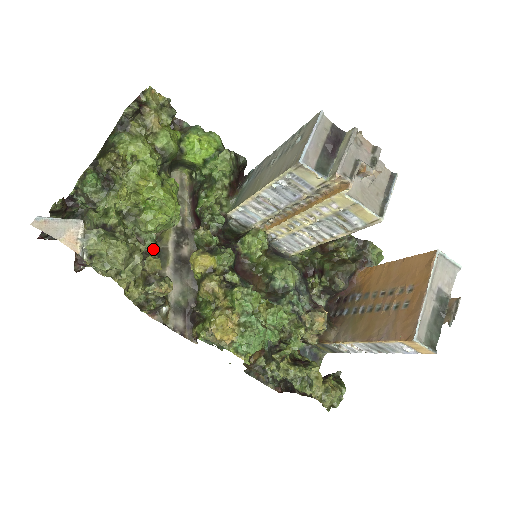
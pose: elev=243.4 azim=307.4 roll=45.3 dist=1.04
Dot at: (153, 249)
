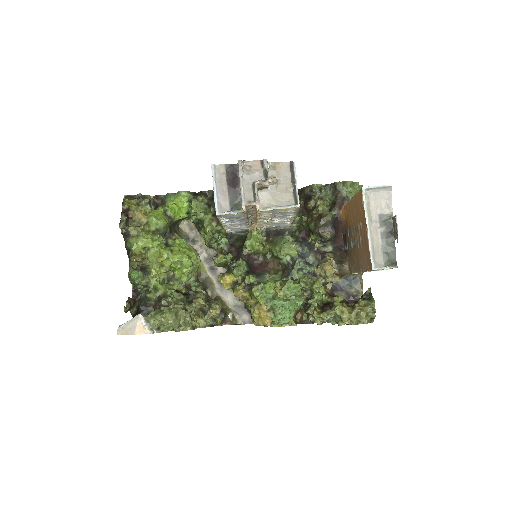
Dot at: (197, 287)
